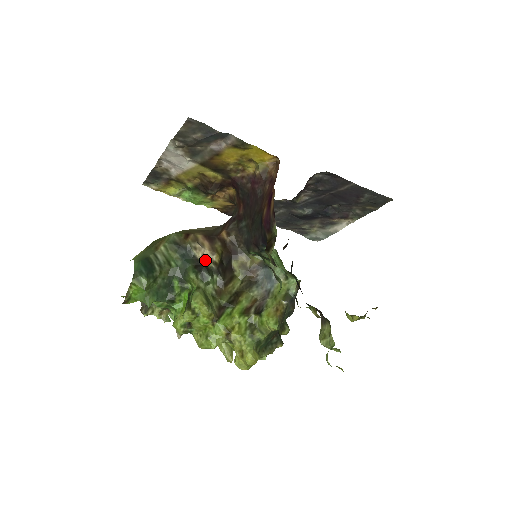
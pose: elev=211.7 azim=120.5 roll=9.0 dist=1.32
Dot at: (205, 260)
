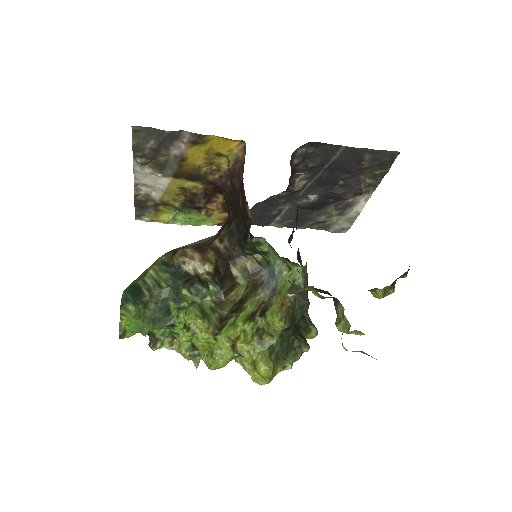
Dot at: (197, 273)
